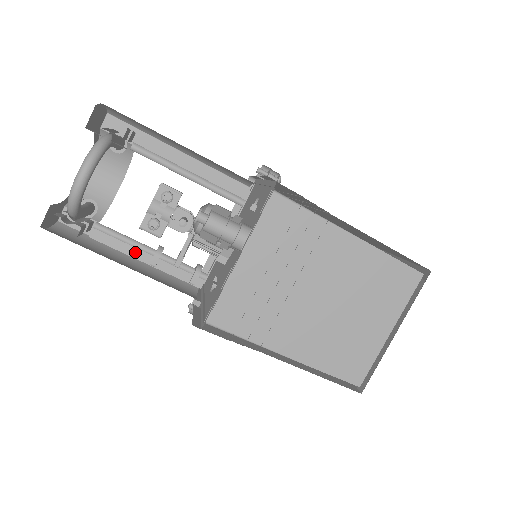
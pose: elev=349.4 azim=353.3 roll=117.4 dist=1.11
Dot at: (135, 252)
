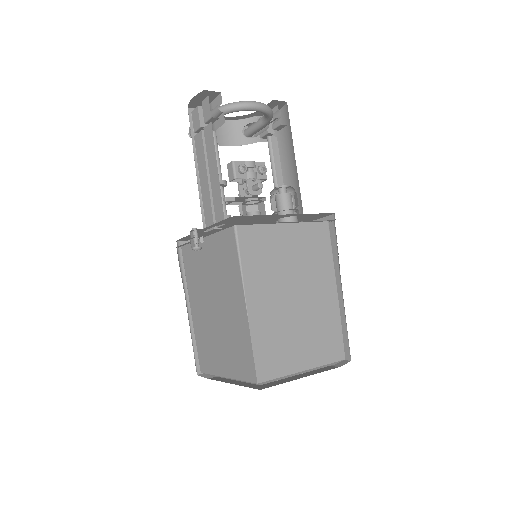
Dot at: occluded
